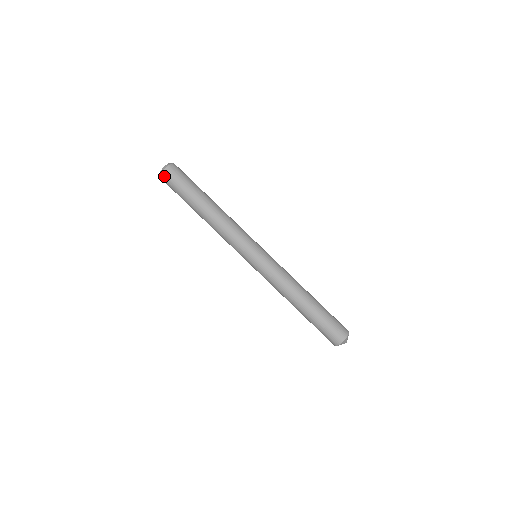
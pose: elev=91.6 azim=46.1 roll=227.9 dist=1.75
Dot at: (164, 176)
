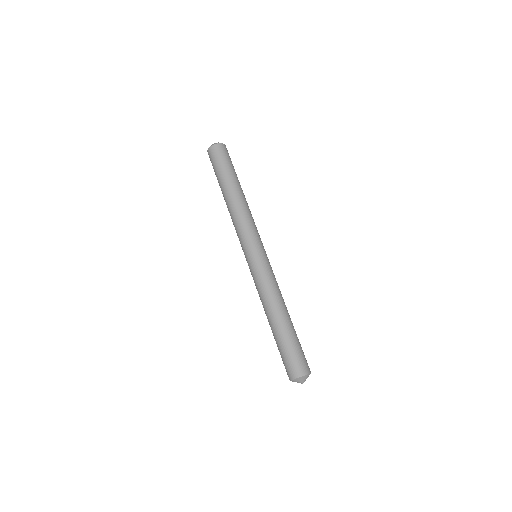
Dot at: (209, 155)
